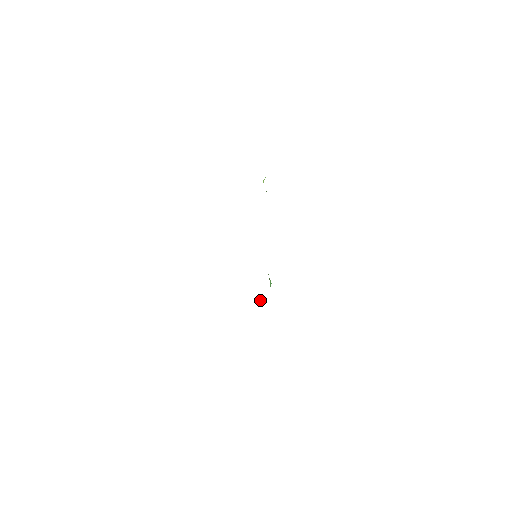
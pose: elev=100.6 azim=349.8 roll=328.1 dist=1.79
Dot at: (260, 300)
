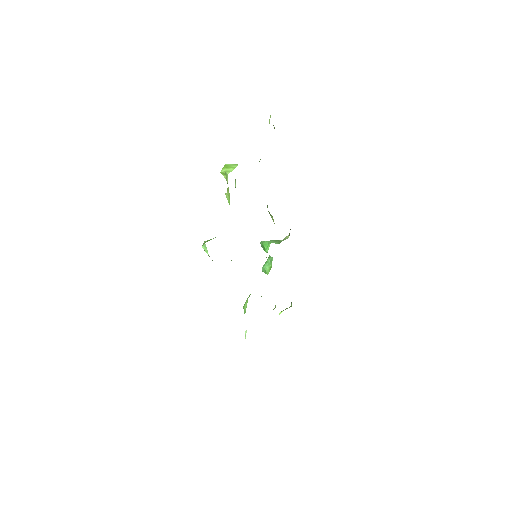
Dot at: occluded
